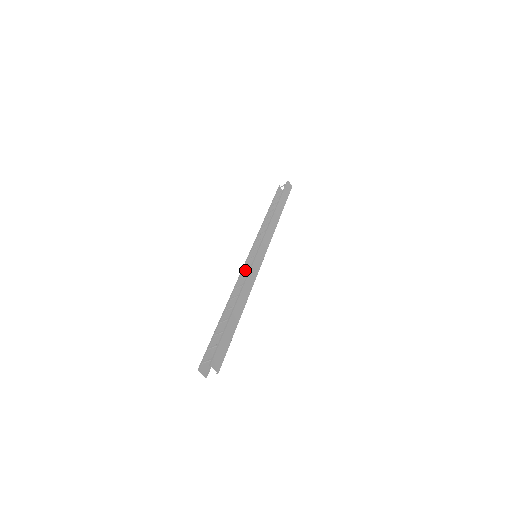
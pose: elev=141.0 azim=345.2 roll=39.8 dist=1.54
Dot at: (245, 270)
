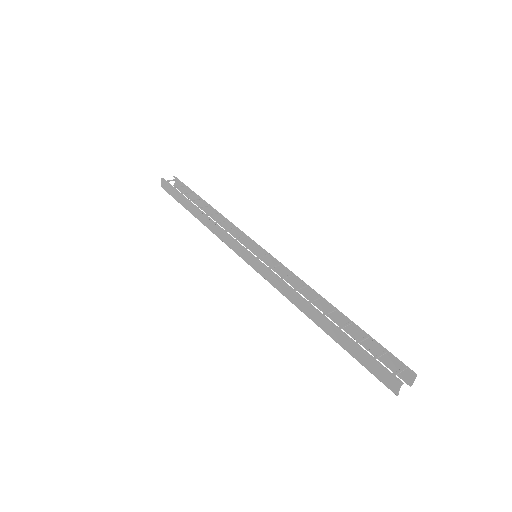
Dot at: (264, 271)
